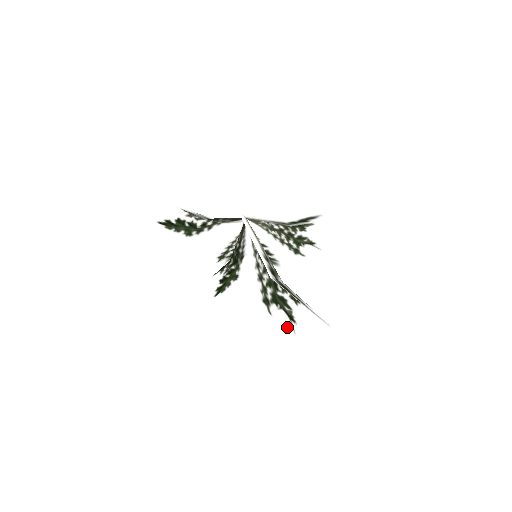
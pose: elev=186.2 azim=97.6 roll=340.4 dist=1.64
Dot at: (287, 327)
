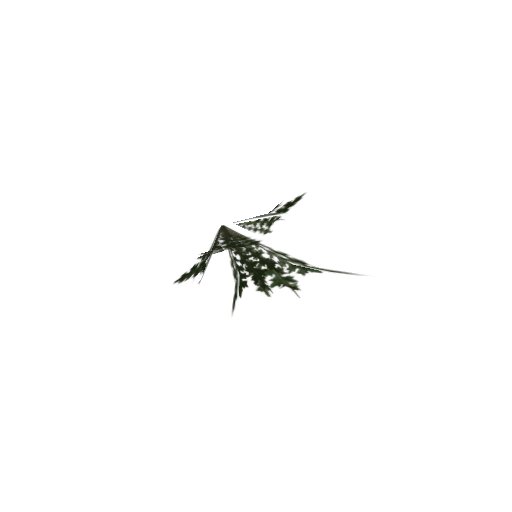
Dot at: (290, 297)
